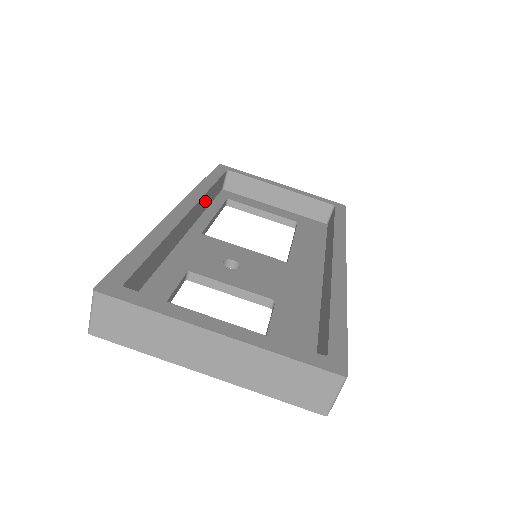
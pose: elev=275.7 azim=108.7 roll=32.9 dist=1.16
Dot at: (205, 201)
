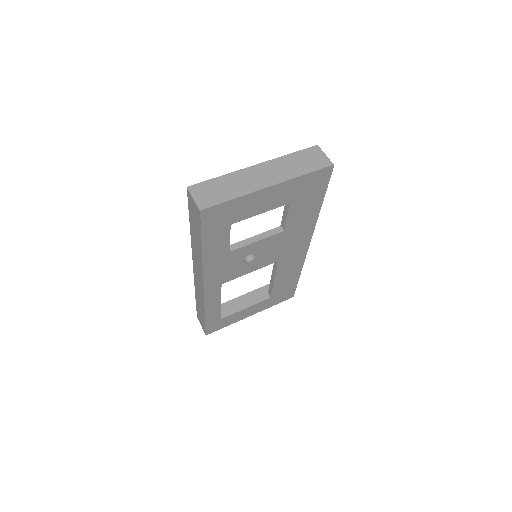
Dot at: occluded
